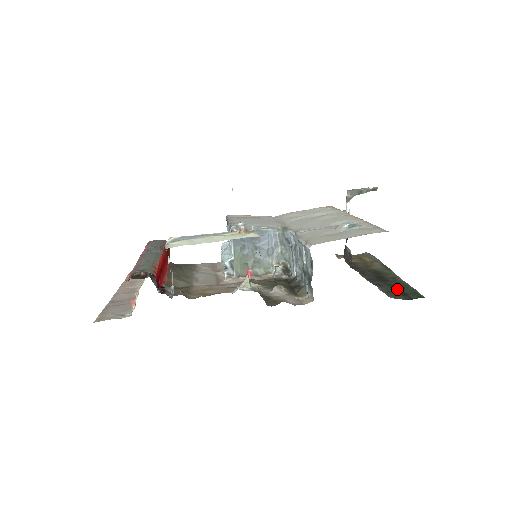
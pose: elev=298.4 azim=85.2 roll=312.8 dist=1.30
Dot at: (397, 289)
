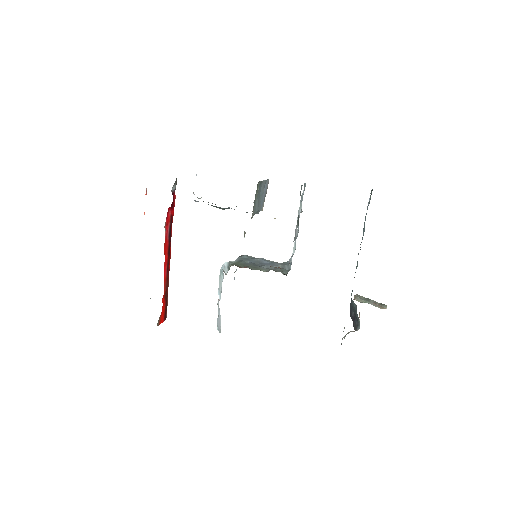
Dot at: occluded
